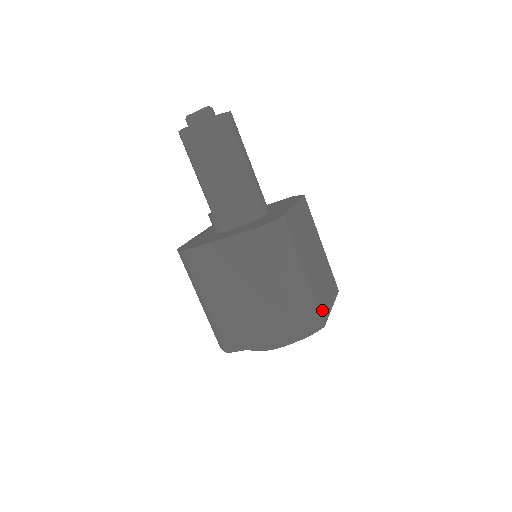
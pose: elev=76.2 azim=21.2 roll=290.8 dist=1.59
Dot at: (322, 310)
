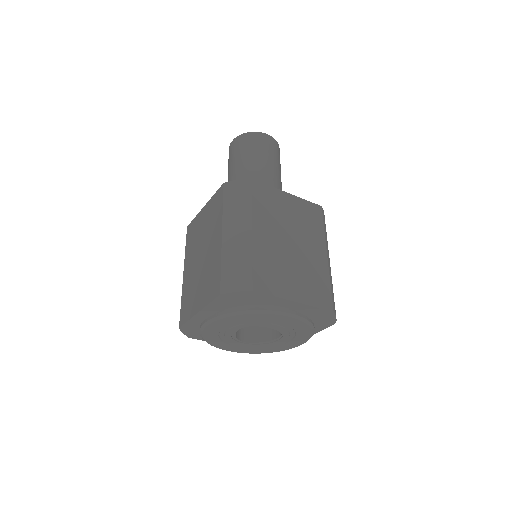
Dot at: (263, 279)
